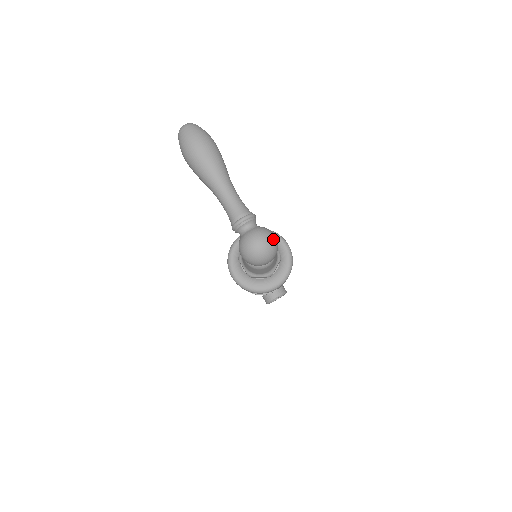
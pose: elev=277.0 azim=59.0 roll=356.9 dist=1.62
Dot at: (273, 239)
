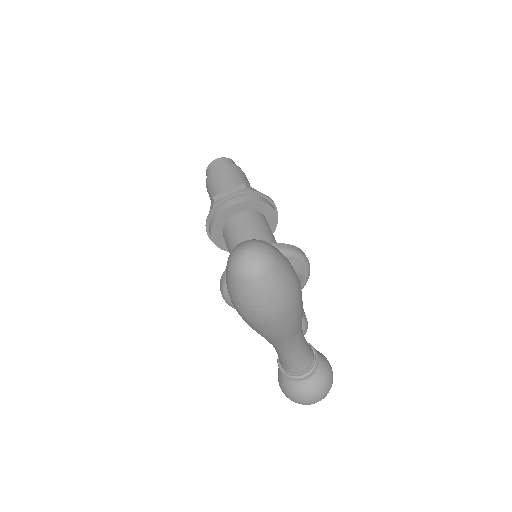
Dot at: occluded
